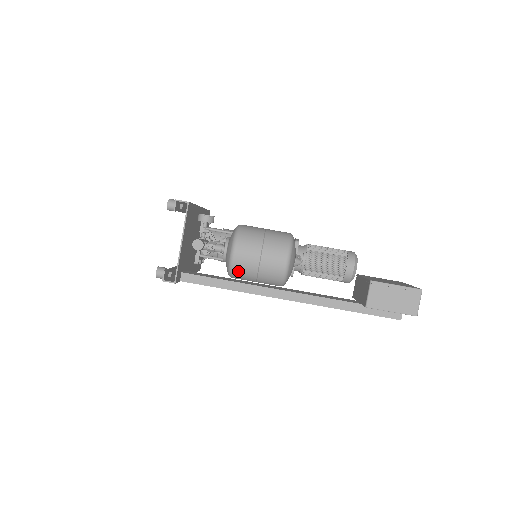
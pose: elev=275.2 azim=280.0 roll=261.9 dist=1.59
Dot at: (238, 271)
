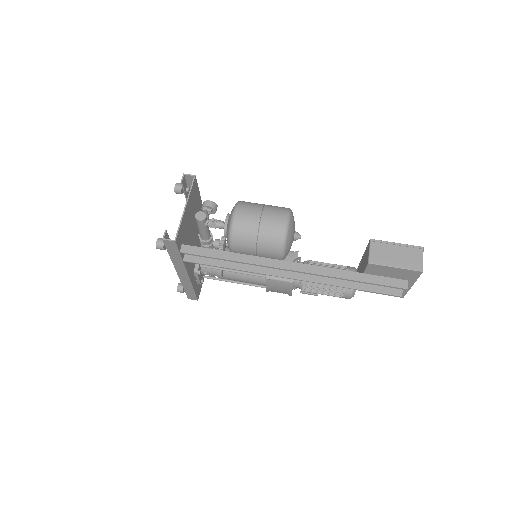
Dot at: (238, 233)
